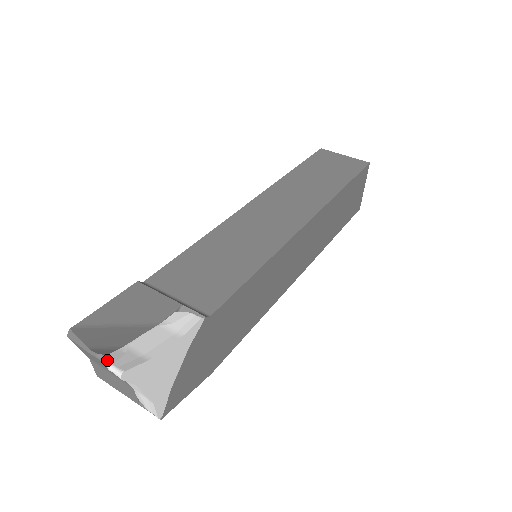
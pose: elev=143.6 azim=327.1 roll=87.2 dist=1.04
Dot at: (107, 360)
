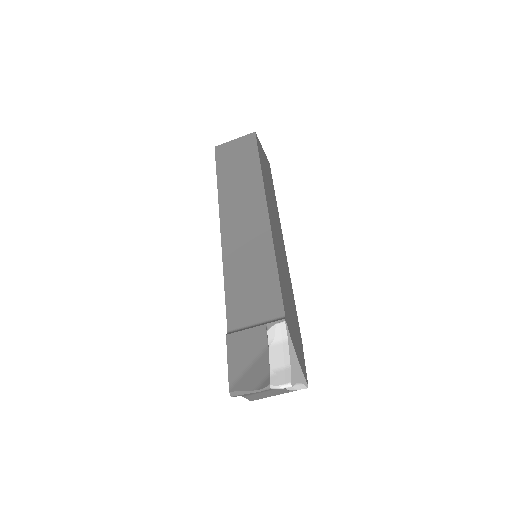
Dot at: (275, 386)
